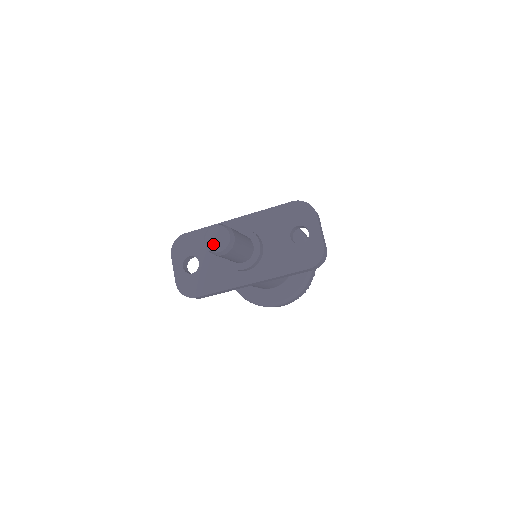
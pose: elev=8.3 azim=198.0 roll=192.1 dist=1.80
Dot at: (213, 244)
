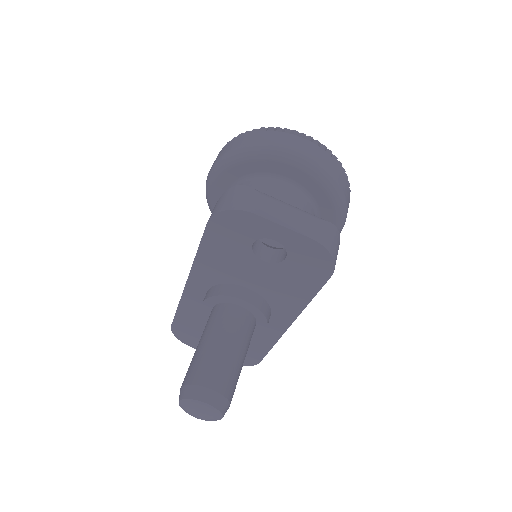
Dot at: (205, 420)
